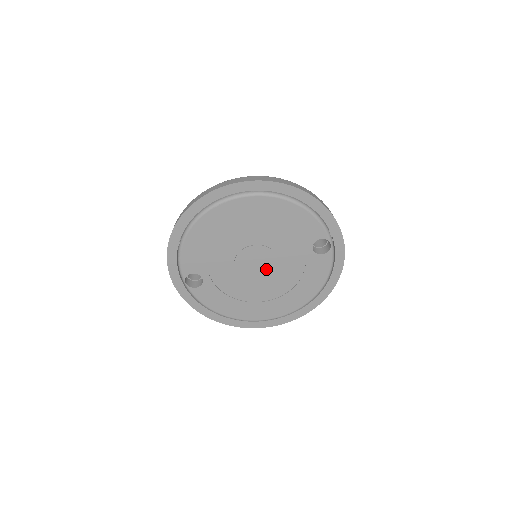
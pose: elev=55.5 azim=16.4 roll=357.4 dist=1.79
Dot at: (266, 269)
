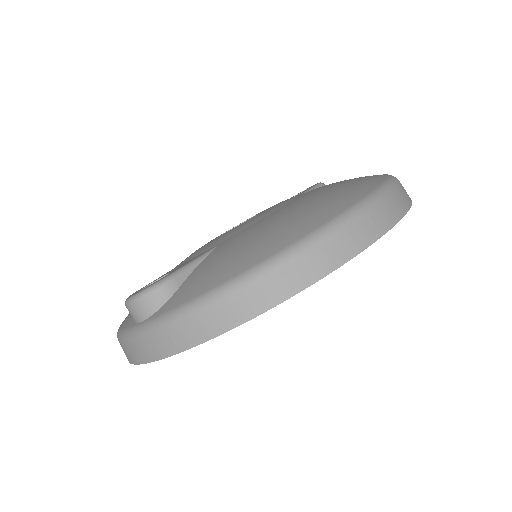
Dot at: occluded
